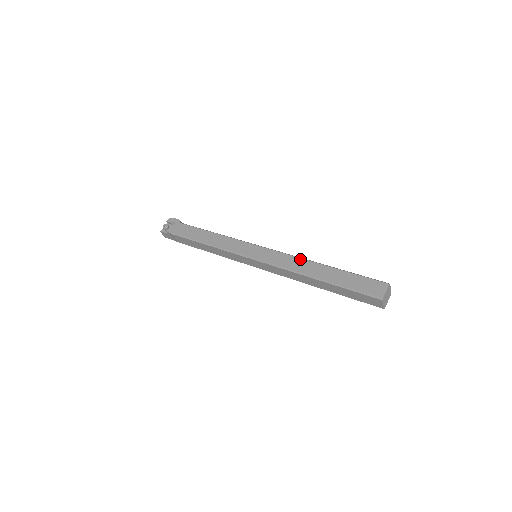
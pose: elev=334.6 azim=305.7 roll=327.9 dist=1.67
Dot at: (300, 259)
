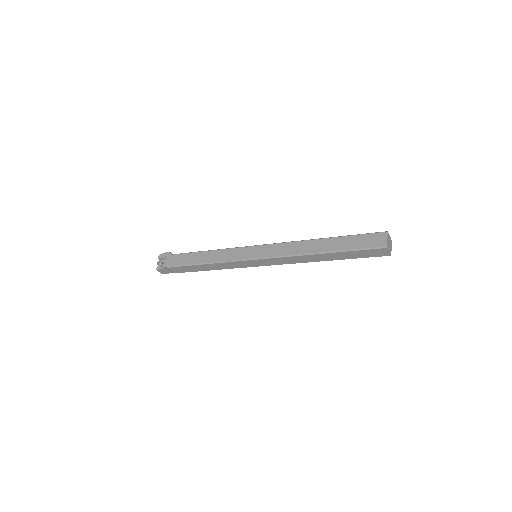
Dot at: (298, 242)
